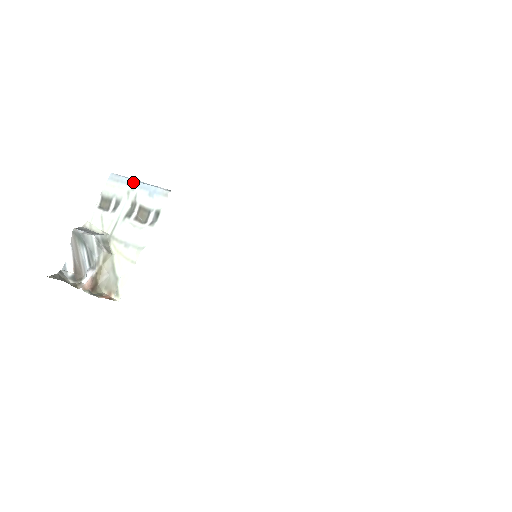
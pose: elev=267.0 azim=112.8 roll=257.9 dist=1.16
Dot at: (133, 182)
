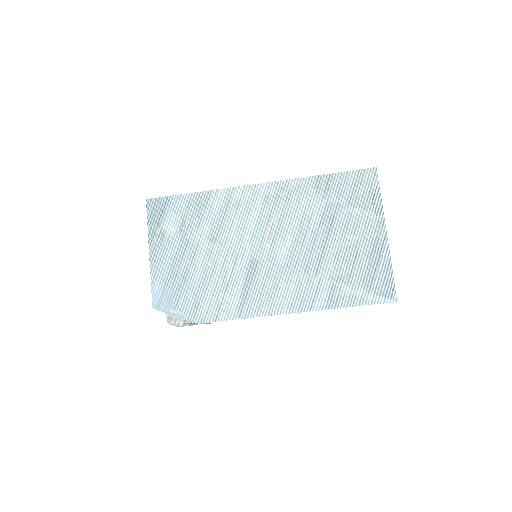
Dot at: occluded
